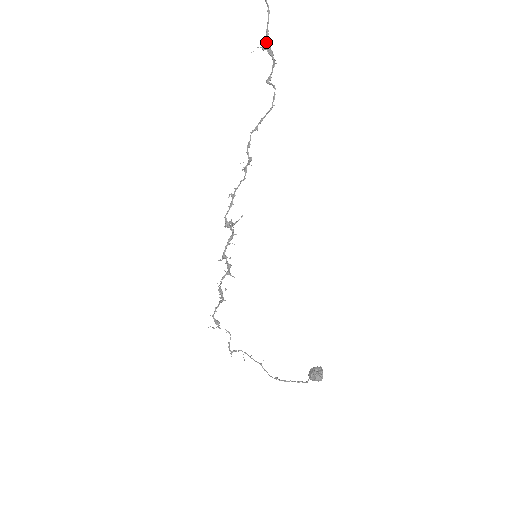
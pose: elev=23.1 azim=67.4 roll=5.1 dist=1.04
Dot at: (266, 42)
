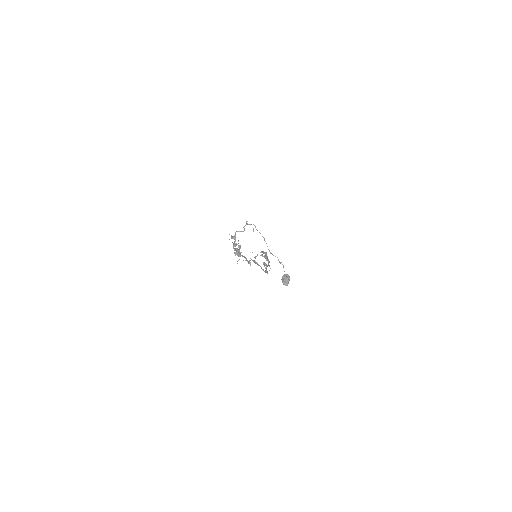
Dot at: (264, 257)
